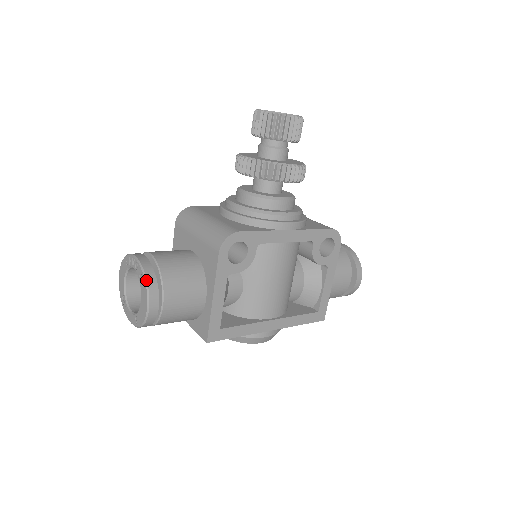
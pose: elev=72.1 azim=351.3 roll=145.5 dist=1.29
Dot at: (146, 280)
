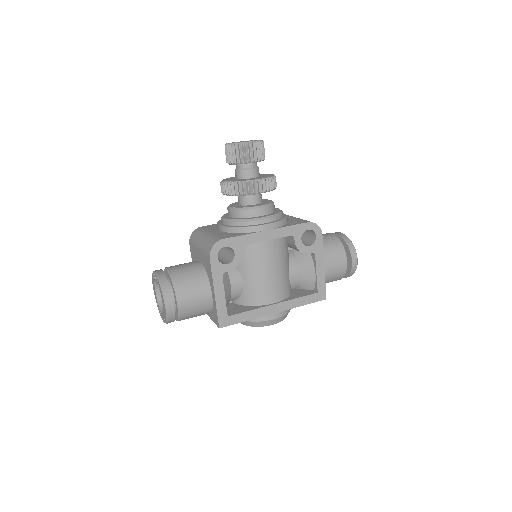
Dot at: (161, 287)
